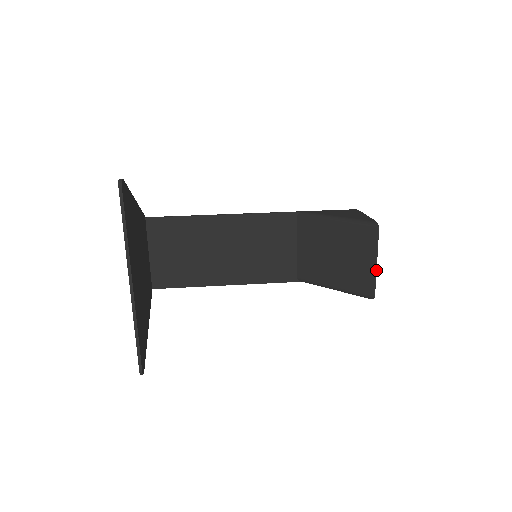
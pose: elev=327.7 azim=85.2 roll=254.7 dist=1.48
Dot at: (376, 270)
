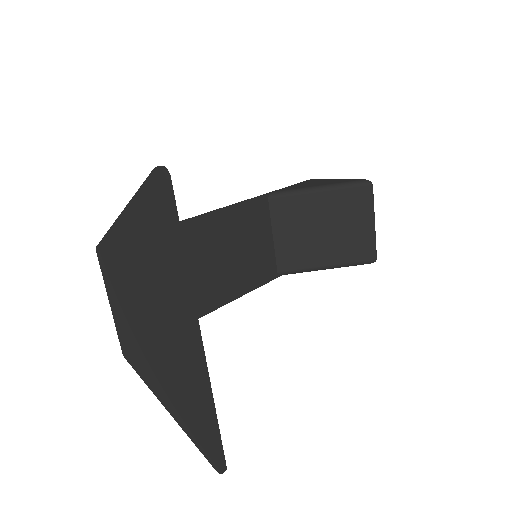
Dot at: occluded
